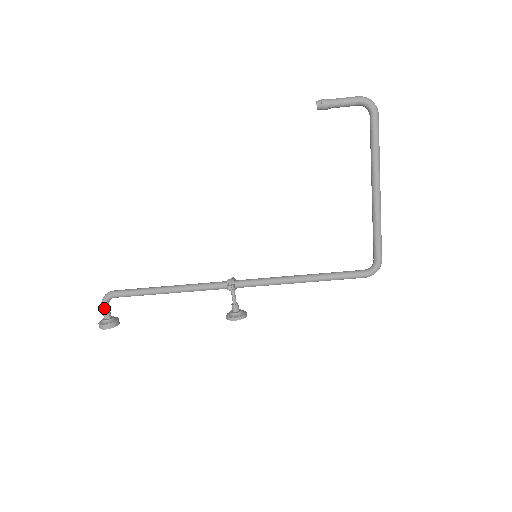
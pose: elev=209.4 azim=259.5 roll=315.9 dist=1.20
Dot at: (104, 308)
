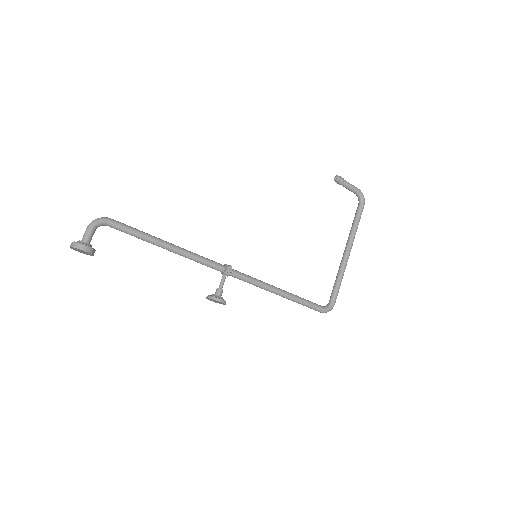
Dot at: (92, 229)
